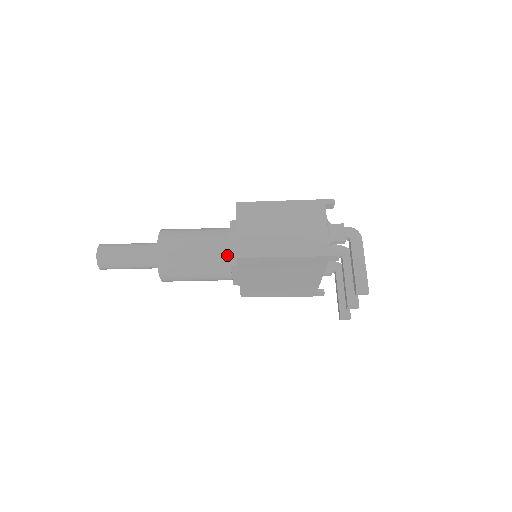
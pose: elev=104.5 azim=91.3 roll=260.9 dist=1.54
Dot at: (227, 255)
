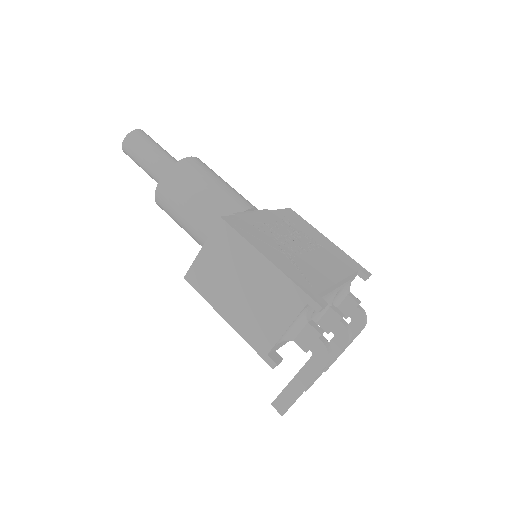
Dot at: occluded
